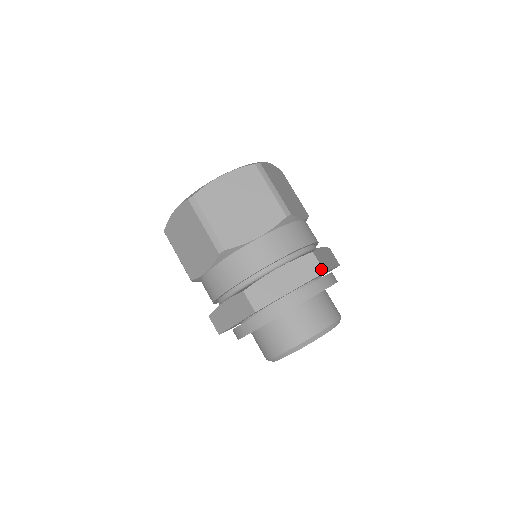
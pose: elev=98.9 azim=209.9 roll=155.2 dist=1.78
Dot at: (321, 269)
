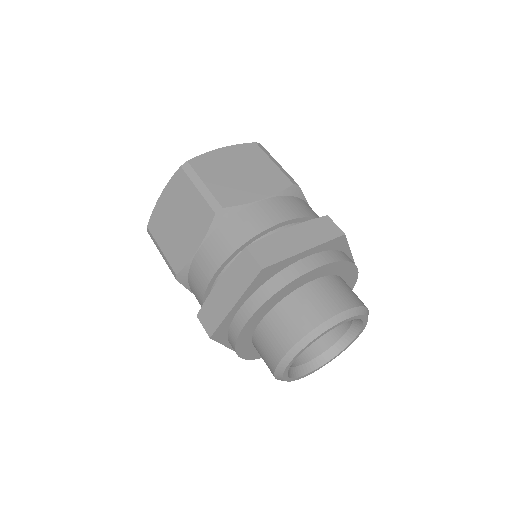
Dot at: (258, 266)
